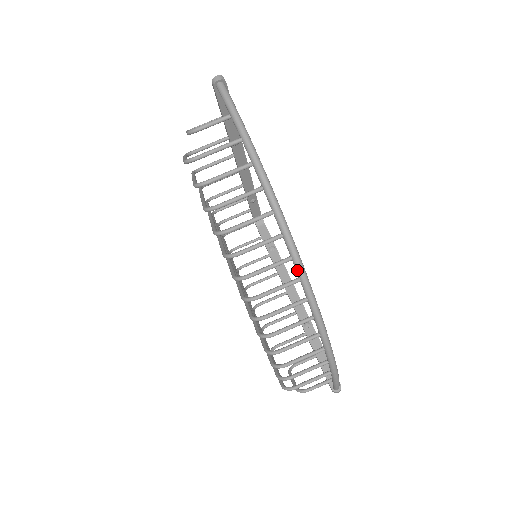
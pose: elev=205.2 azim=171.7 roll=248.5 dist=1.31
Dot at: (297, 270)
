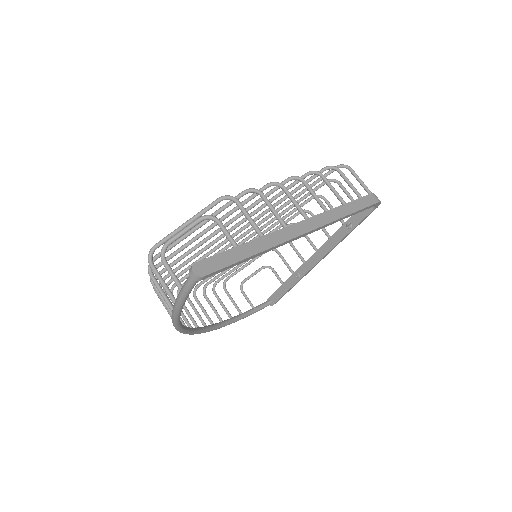
Dot at: occluded
